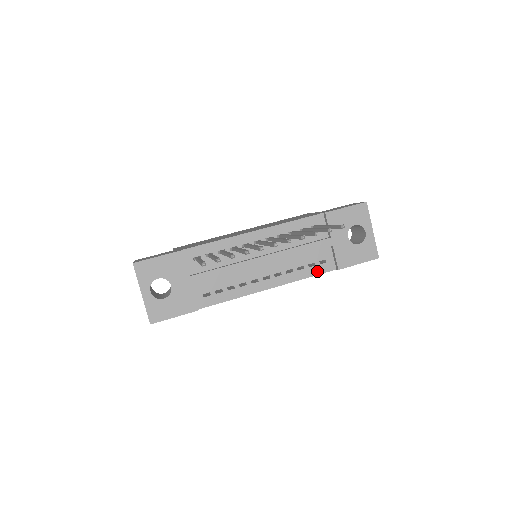
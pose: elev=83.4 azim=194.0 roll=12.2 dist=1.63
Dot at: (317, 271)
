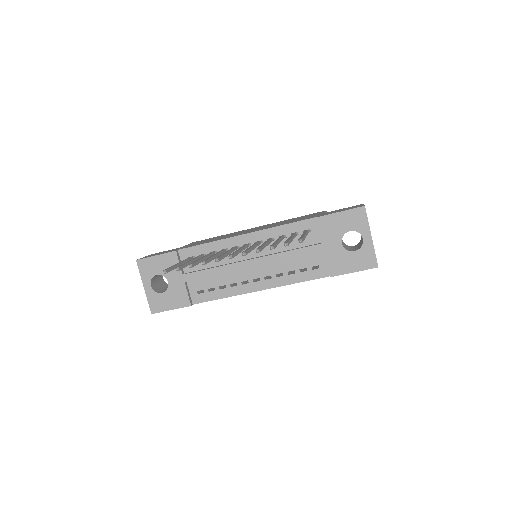
Dot at: (309, 276)
